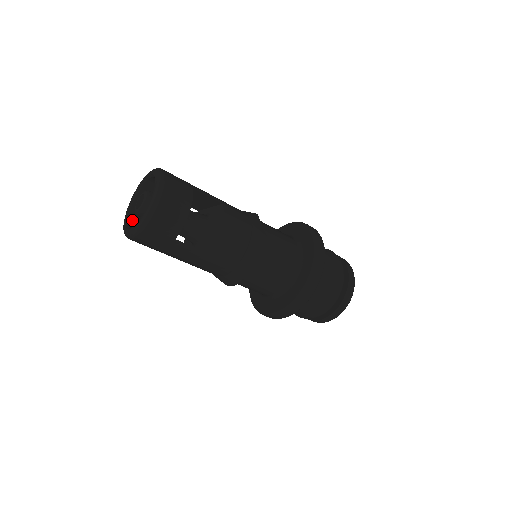
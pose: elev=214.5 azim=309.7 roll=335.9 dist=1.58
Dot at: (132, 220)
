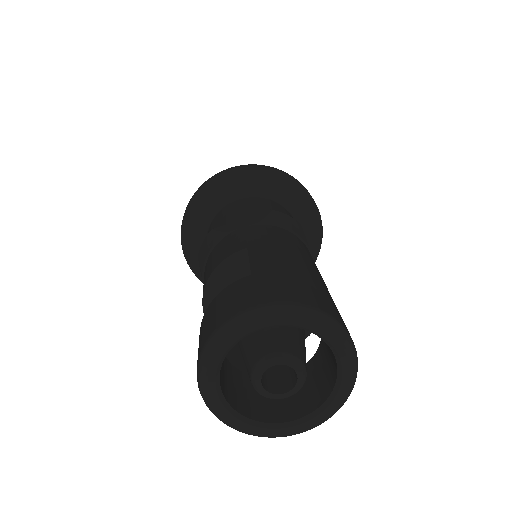
Dot at: (220, 377)
